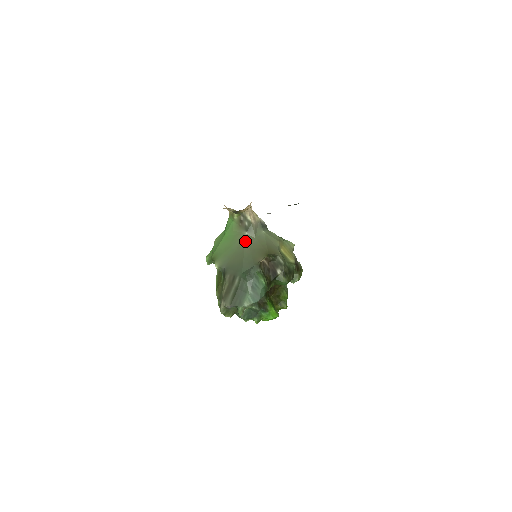
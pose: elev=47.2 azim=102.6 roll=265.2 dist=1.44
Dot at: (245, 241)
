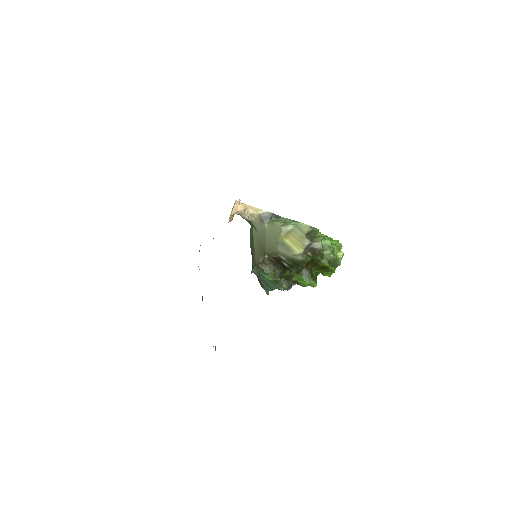
Dot at: (252, 236)
